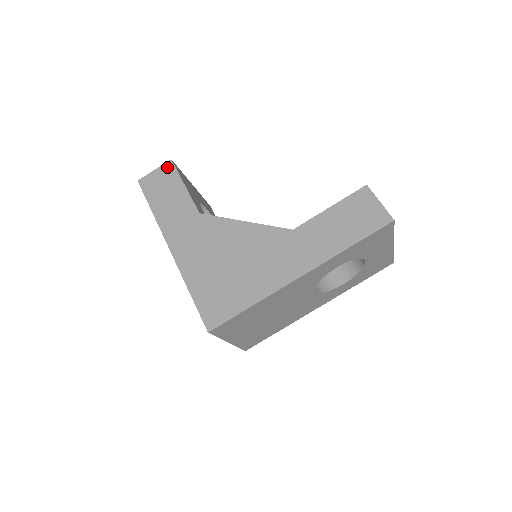
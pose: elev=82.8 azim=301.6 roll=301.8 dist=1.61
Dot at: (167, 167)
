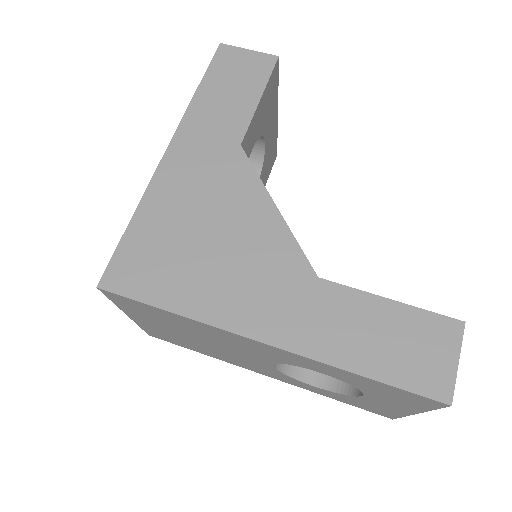
Dot at: (265, 60)
